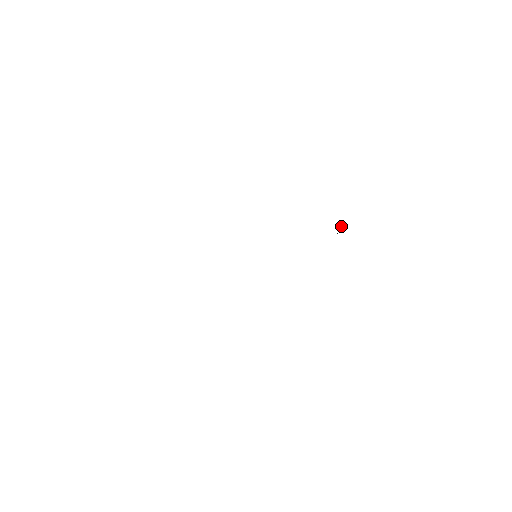
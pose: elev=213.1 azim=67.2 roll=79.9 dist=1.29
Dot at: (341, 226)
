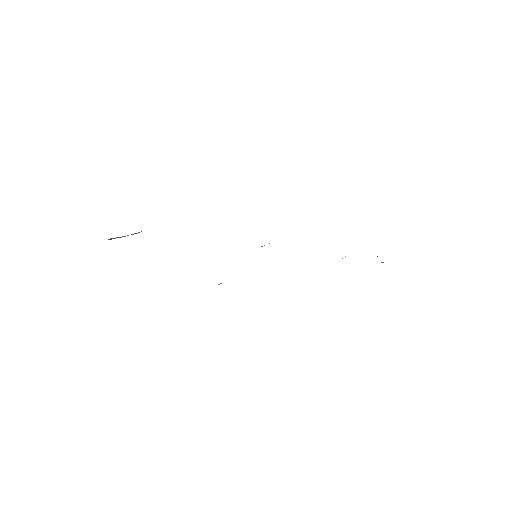
Dot at: occluded
